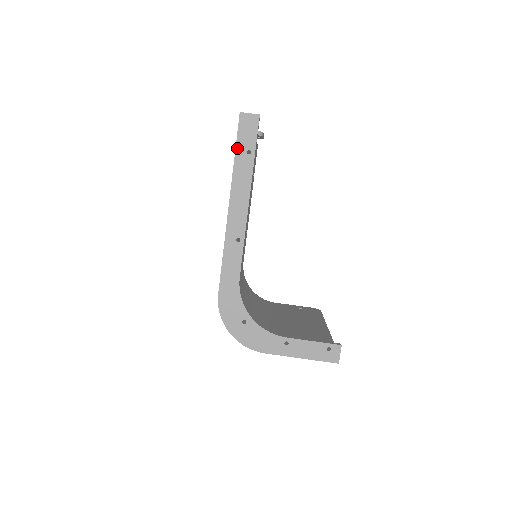
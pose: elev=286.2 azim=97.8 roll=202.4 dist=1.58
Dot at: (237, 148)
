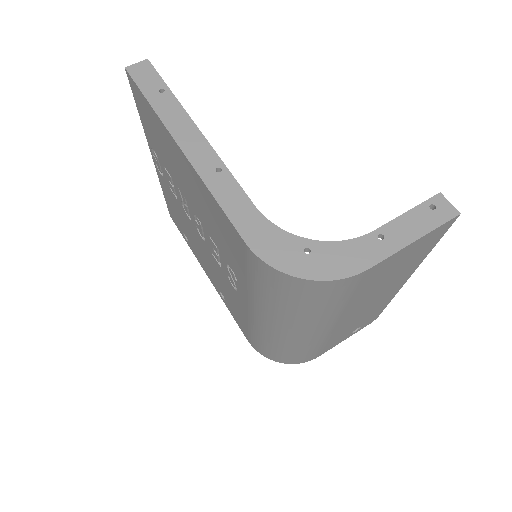
Dot at: (145, 95)
